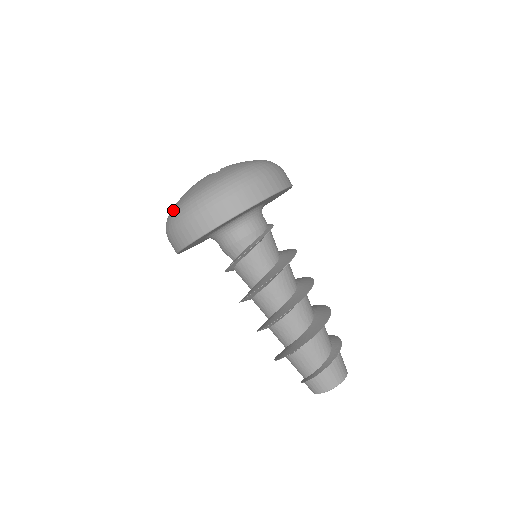
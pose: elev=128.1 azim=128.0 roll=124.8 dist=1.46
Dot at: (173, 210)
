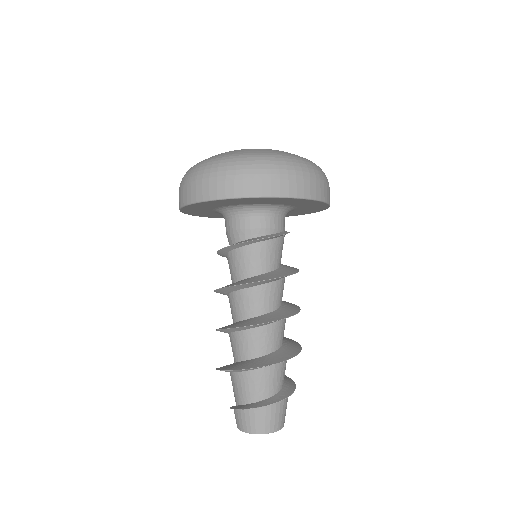
Dot at: occluded
